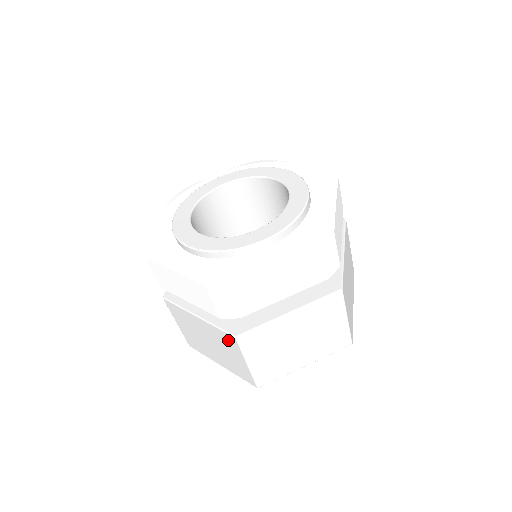
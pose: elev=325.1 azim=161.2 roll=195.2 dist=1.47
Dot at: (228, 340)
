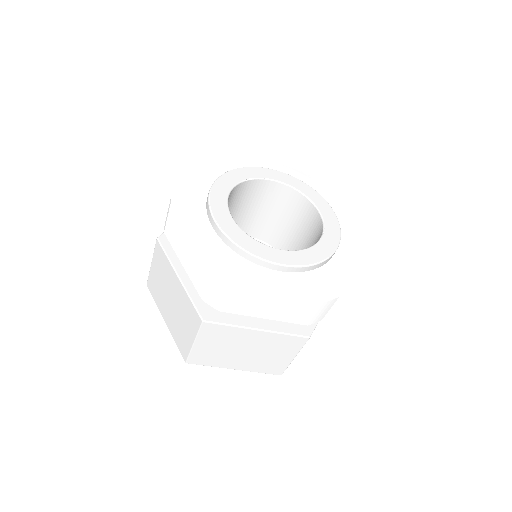
Dot at: (292, 342)
